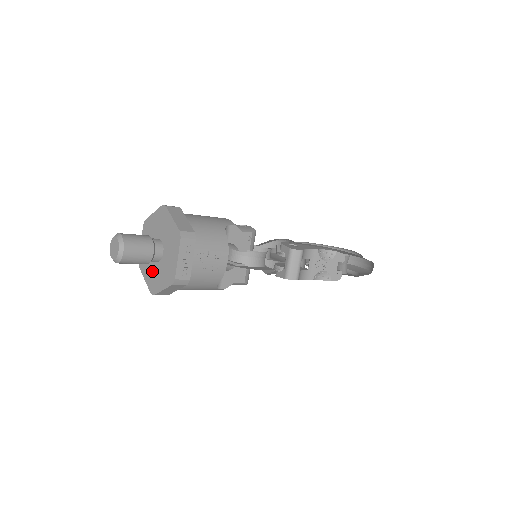
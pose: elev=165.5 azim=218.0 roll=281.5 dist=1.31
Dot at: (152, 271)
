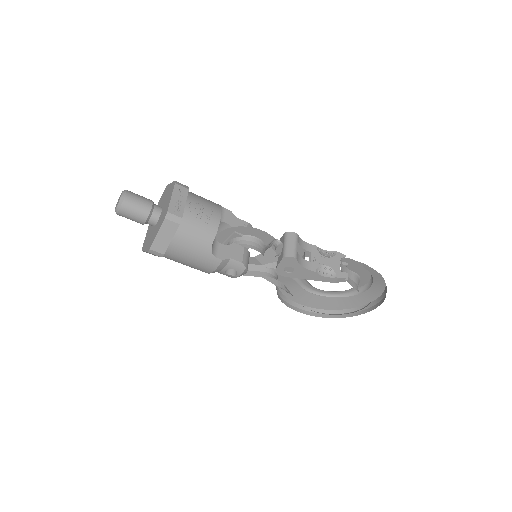
Dot at: (151, 236)
